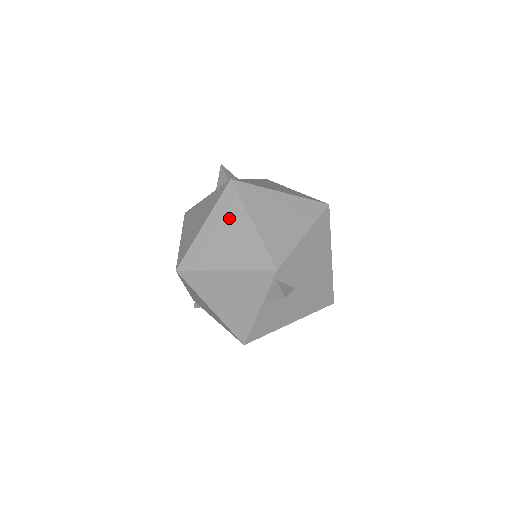
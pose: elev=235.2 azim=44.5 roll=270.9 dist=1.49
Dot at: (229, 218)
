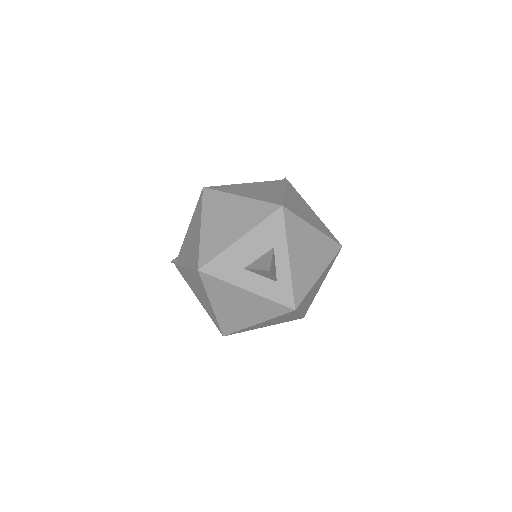
Dot at: (282, 318)
